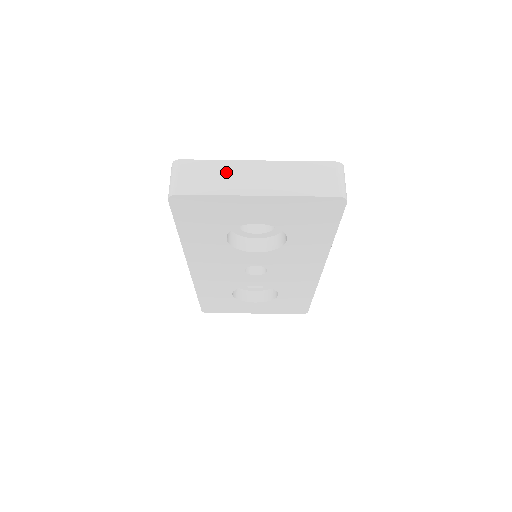
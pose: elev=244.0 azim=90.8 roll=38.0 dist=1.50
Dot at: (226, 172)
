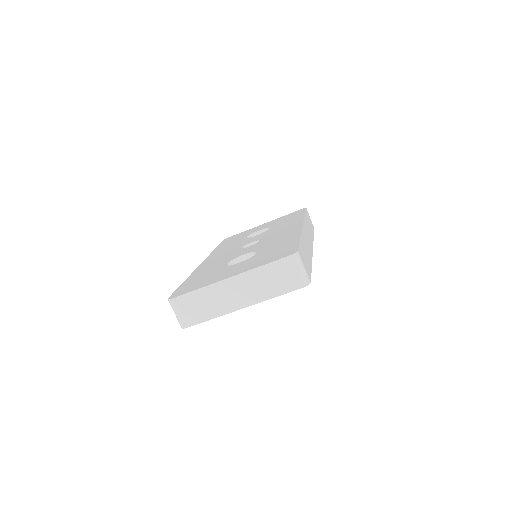
Dot at: (211, 297)
